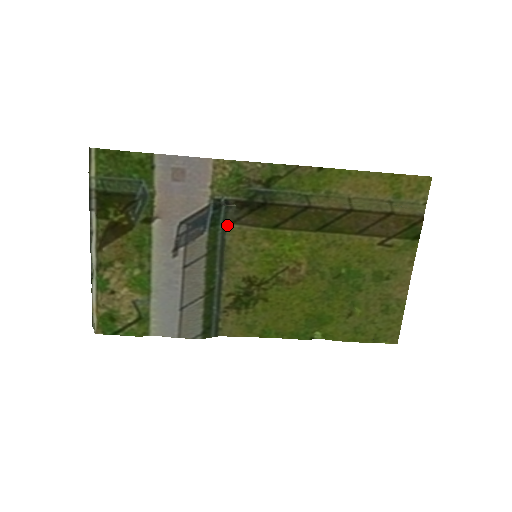
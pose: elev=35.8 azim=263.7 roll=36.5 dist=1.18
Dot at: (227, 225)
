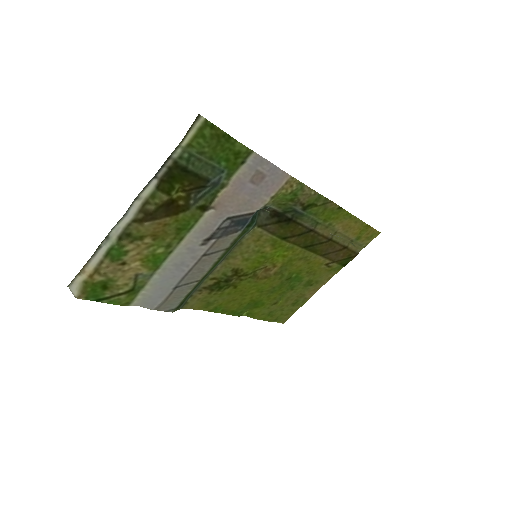
Dot at: (255, 227)
